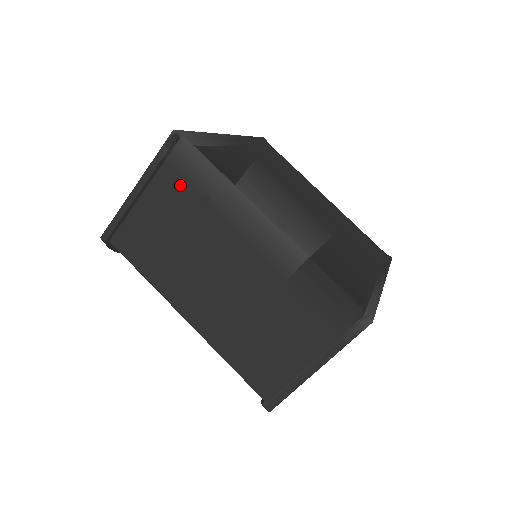
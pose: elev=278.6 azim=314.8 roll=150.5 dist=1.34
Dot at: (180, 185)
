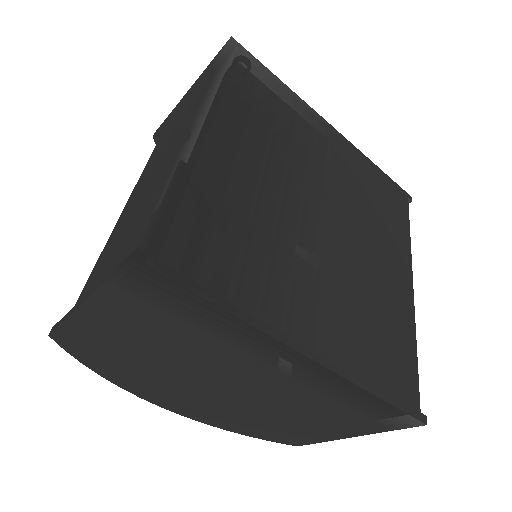
Dot at: (205, 91)
